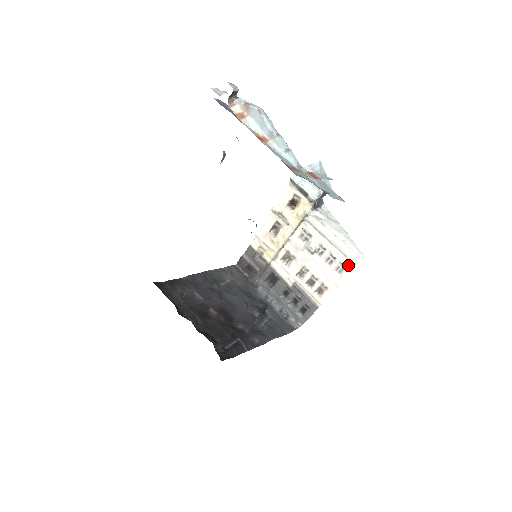
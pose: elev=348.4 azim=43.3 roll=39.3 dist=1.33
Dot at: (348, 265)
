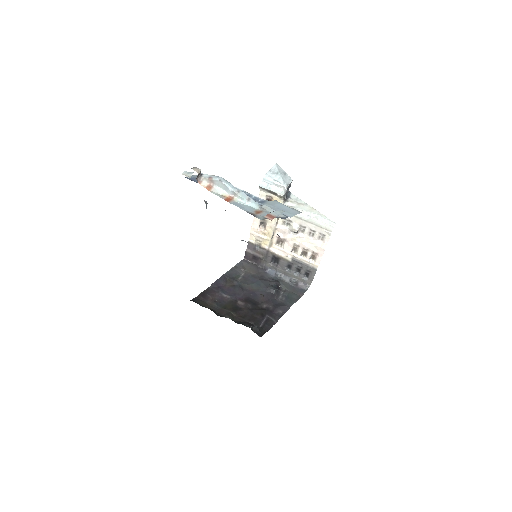
Dot at: (326, 233)
